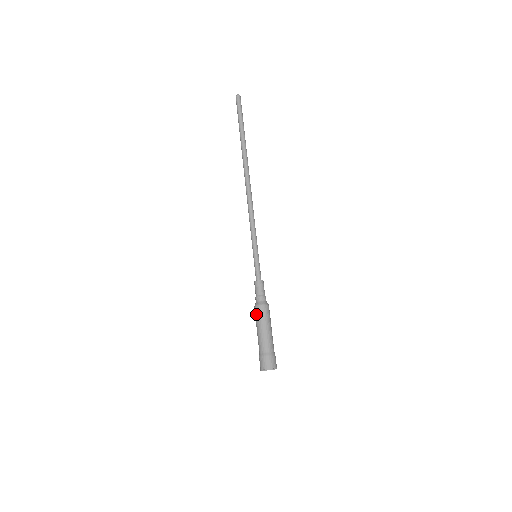
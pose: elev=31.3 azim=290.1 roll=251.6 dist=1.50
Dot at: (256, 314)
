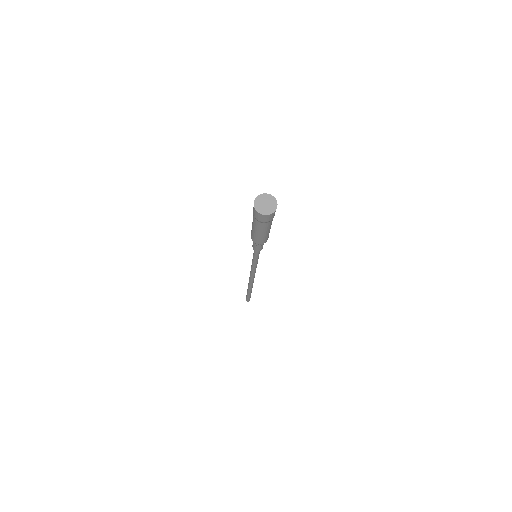
Dot at: occluded
